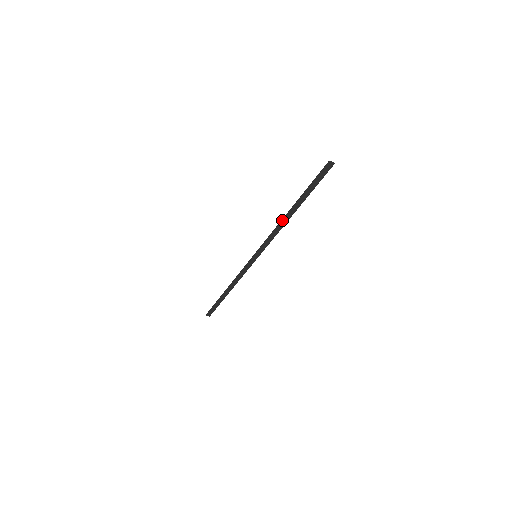
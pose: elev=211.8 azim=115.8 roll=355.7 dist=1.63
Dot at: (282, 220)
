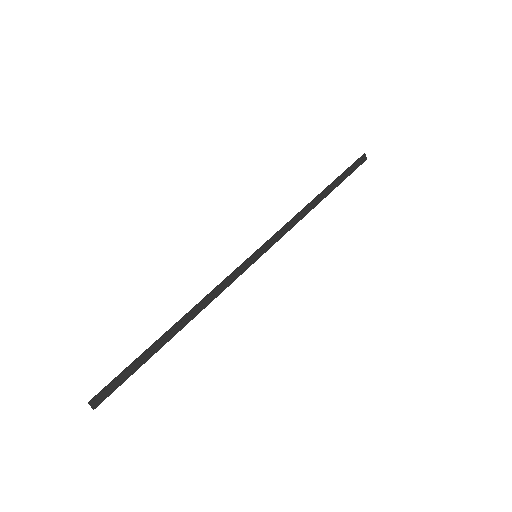
Dot at: (308, 204)
